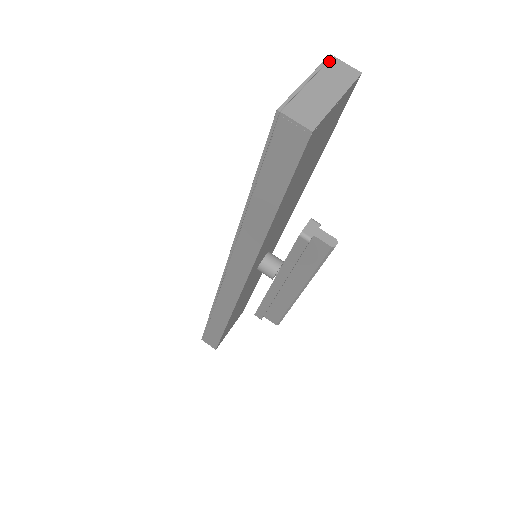
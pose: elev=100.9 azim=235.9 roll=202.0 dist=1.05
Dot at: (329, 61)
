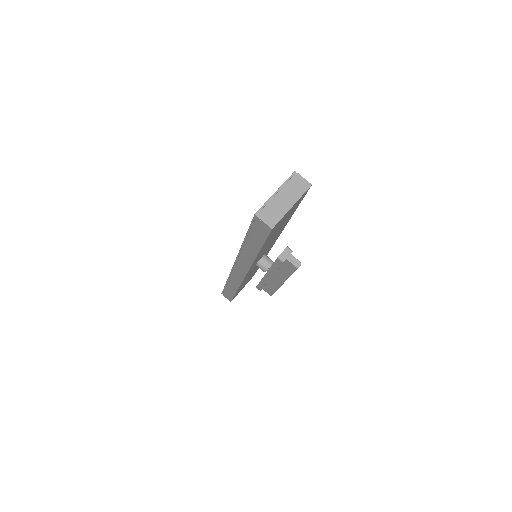
Dot at: (293, 176)
